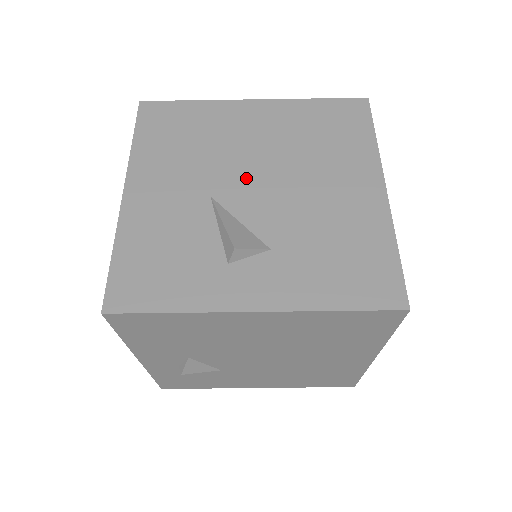
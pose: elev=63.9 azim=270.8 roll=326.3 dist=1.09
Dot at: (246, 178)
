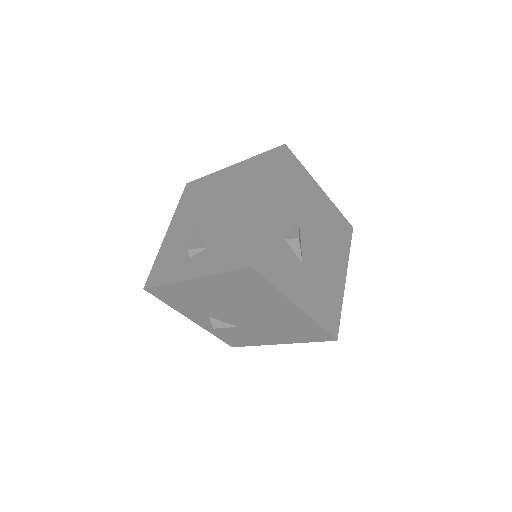
Dot at: (212, 212)
